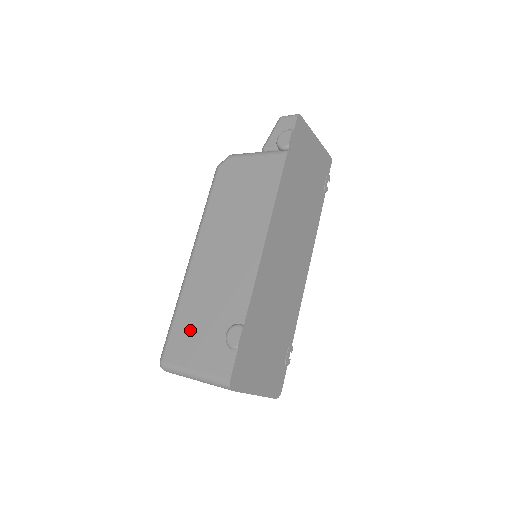
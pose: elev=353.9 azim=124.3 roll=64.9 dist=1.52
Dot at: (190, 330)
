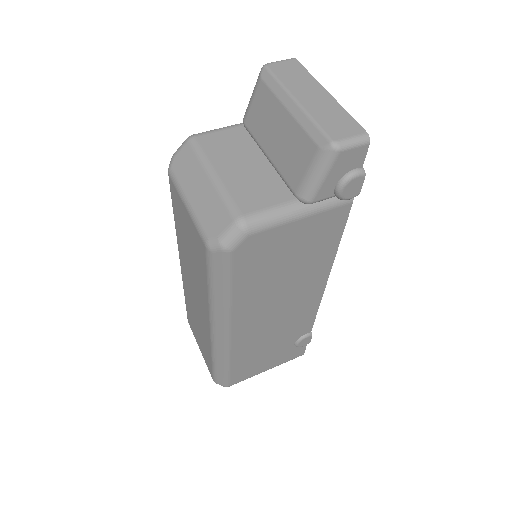
Dot at: (254, 362)
